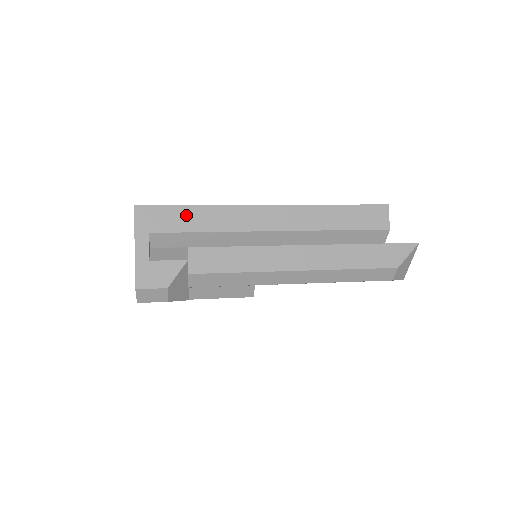
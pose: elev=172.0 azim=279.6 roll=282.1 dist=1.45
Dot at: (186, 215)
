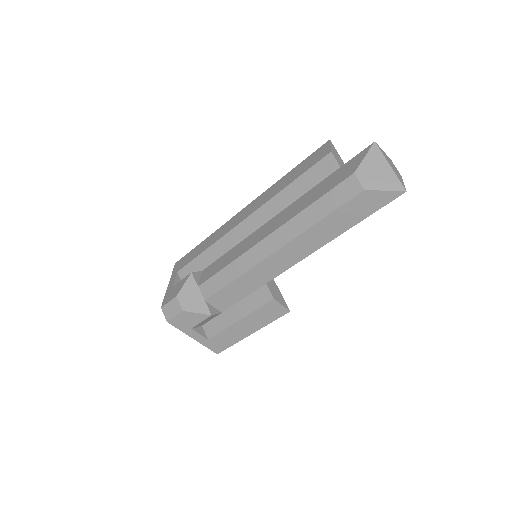
Dot at: (197, 249)
